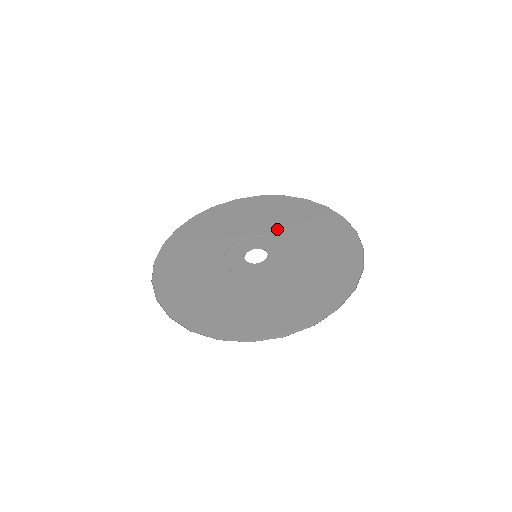
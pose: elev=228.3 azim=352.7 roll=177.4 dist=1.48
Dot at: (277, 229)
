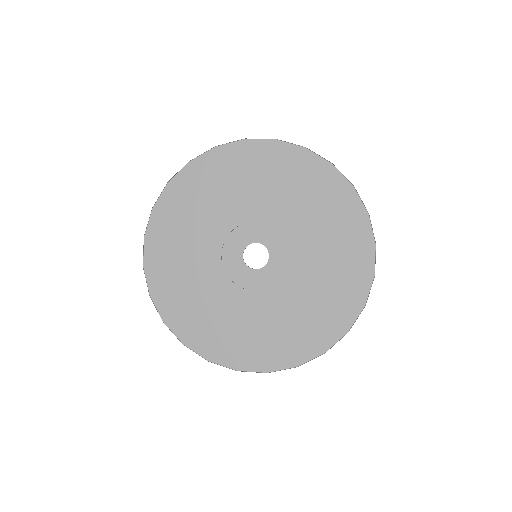
Dot at: (249, 207)
